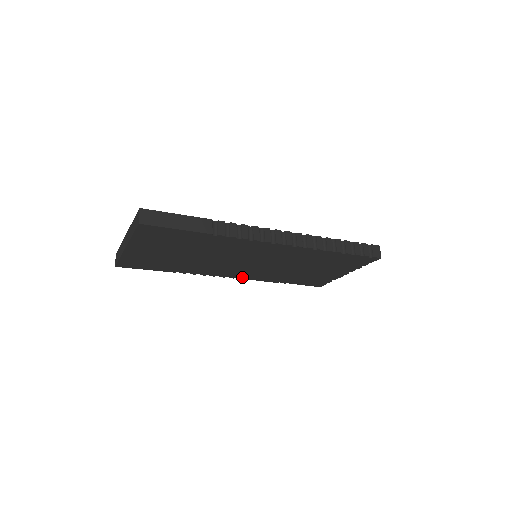
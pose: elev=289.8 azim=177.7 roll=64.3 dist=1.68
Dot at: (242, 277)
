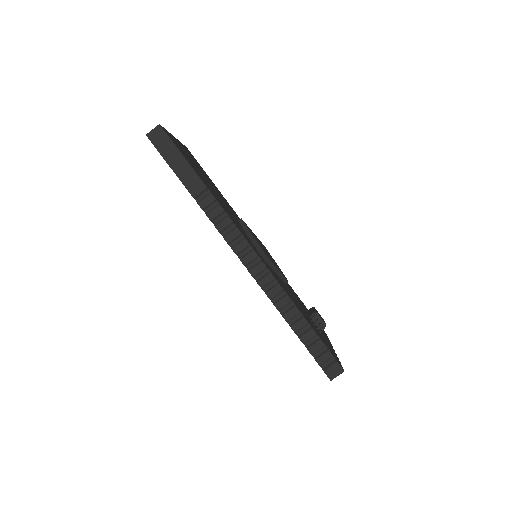
Dot at: occluded
